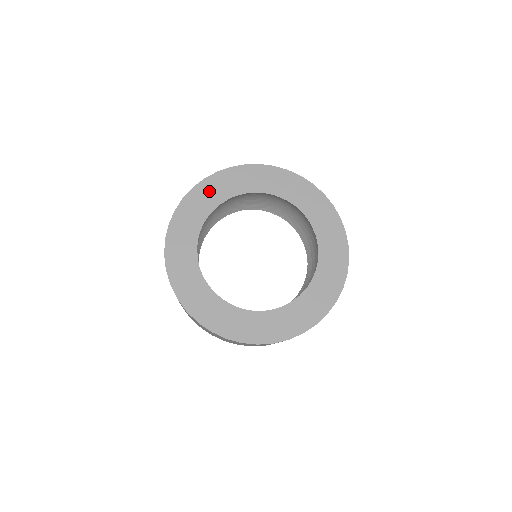
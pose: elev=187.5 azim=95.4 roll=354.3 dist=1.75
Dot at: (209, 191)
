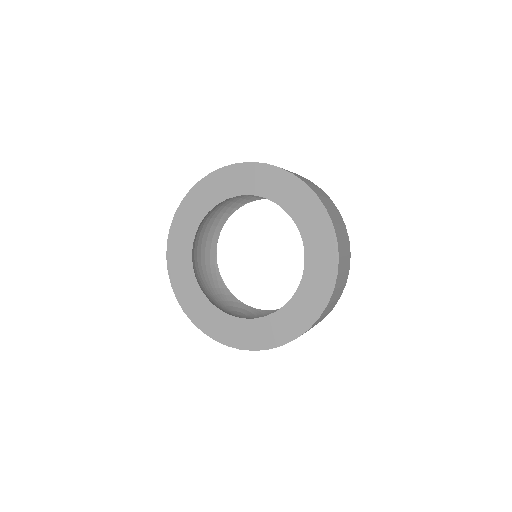
Dot at: (223, 181)
